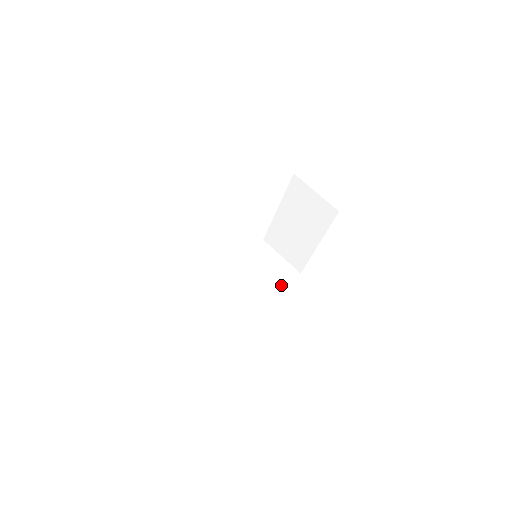
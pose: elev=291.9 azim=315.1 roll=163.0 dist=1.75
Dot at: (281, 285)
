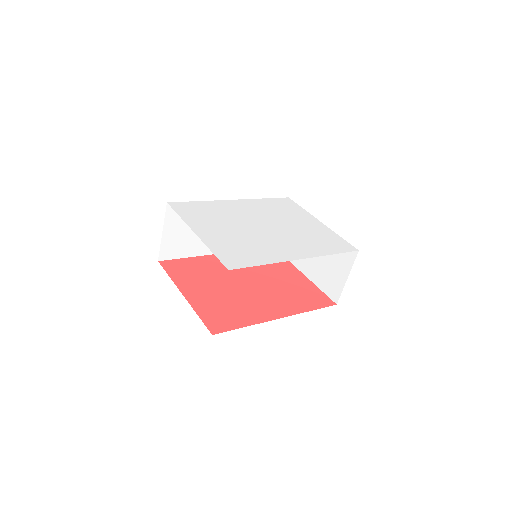
Dot at: occluded
